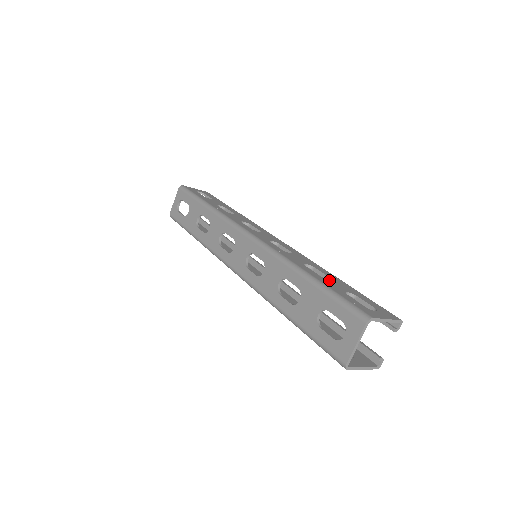
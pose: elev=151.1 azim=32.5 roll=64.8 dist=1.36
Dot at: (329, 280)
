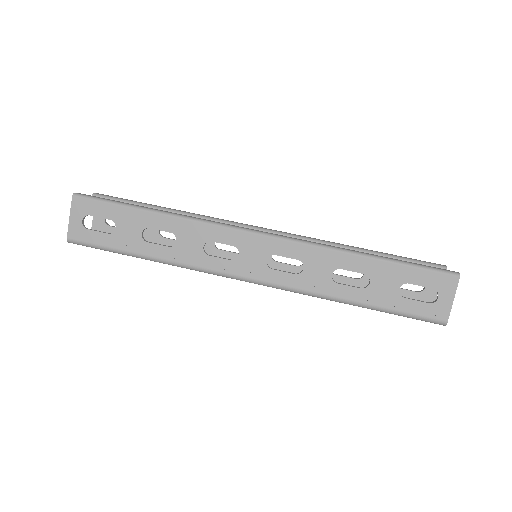
Dot at: (373, 286)
